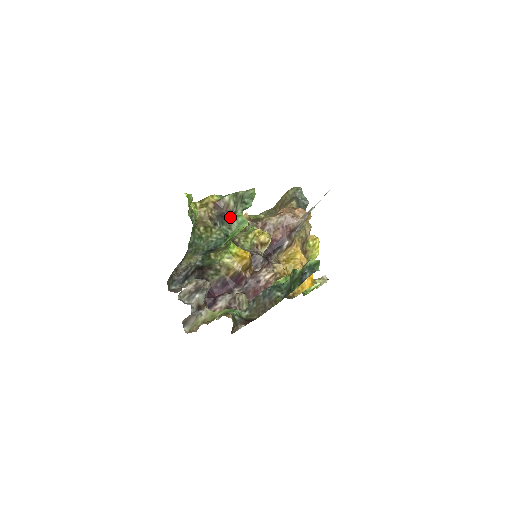
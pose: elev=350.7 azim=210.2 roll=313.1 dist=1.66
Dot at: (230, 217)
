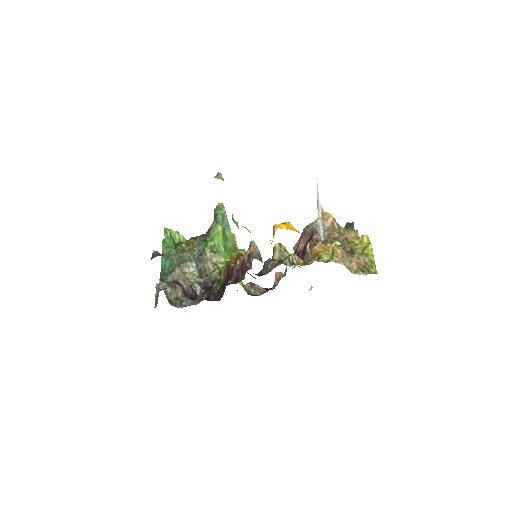
Dot at: occluded
